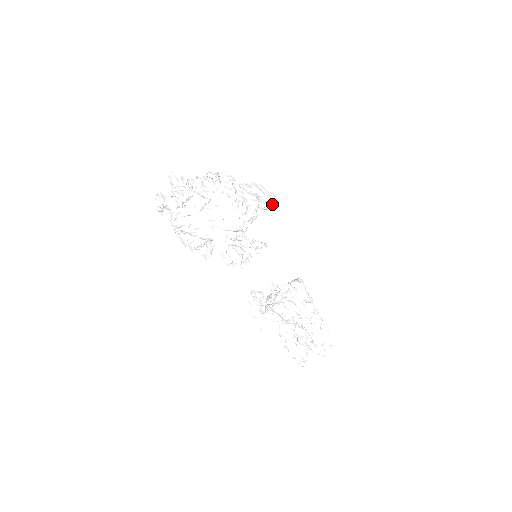
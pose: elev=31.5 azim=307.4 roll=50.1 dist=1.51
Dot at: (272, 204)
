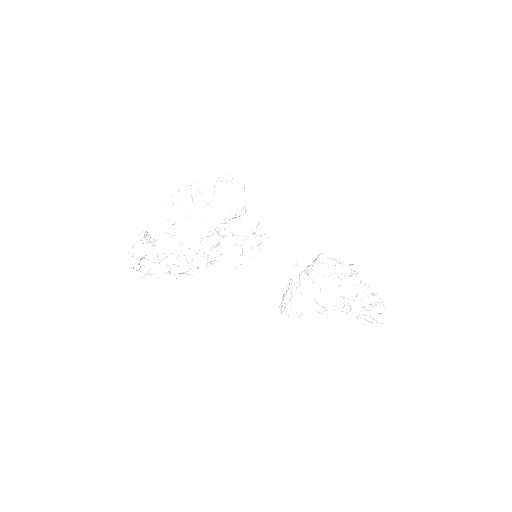
Dot at: (233, 216)
